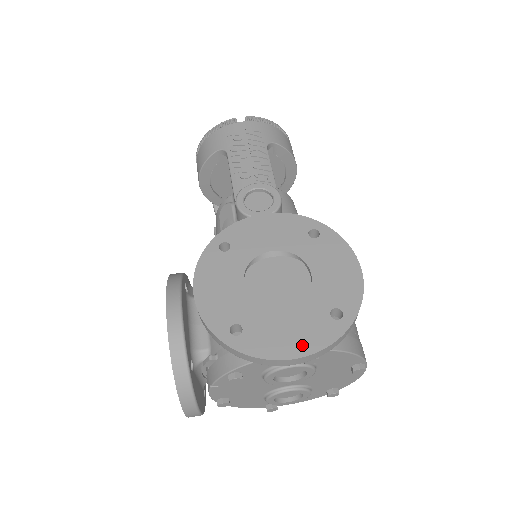
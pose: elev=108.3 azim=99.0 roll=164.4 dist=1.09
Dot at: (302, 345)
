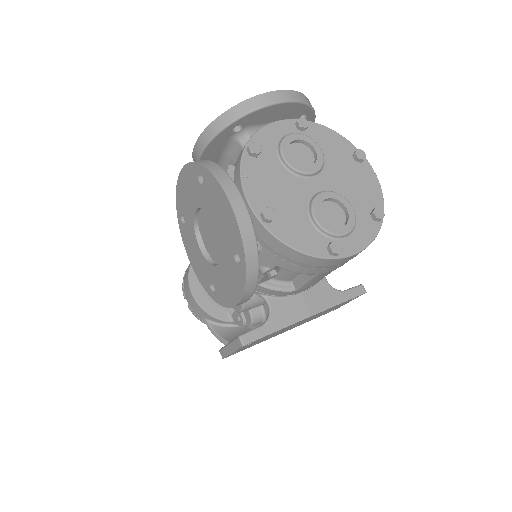
Dot at: occluded
